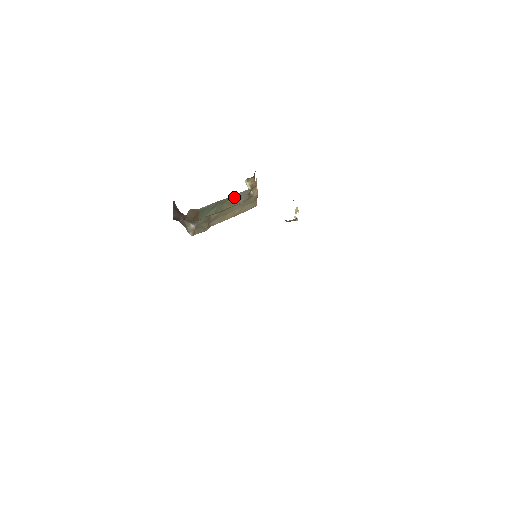
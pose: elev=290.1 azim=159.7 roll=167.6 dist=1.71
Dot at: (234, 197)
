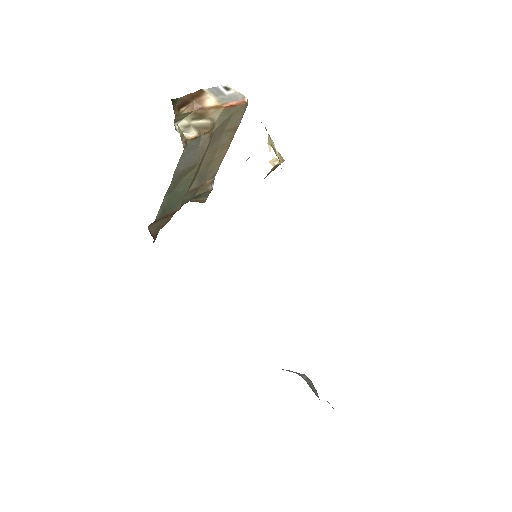
Dot at: (180, 170)
